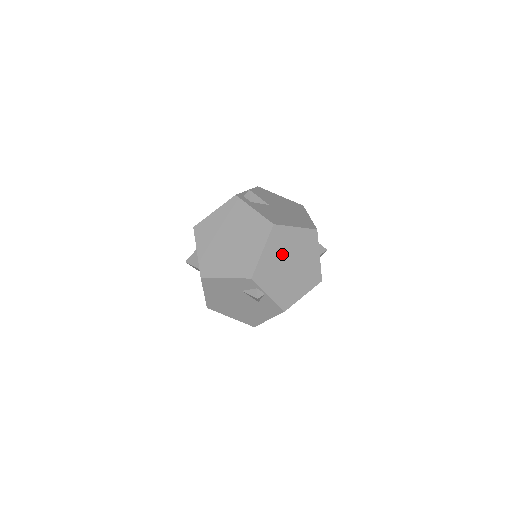
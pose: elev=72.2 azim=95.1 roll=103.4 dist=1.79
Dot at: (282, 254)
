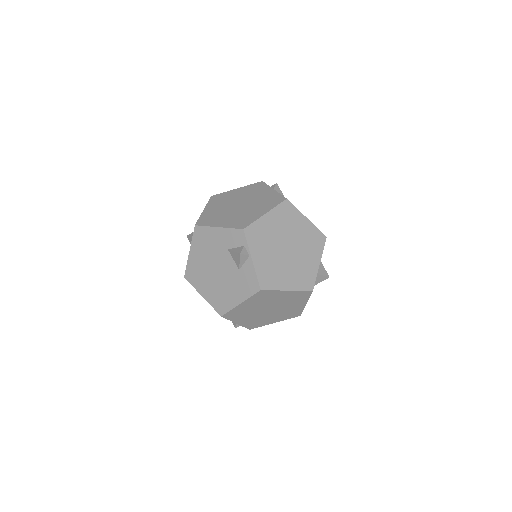
Dot at: (283, 231)
